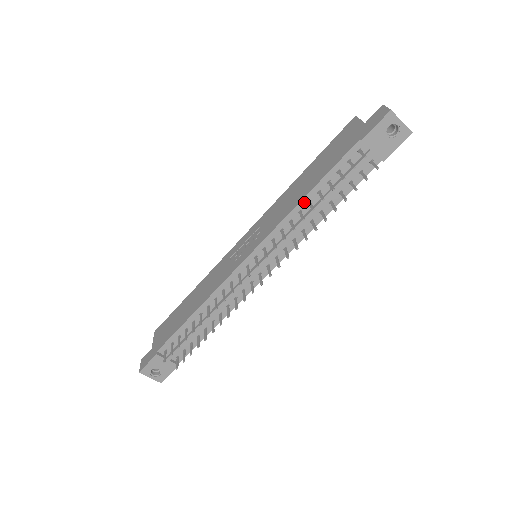
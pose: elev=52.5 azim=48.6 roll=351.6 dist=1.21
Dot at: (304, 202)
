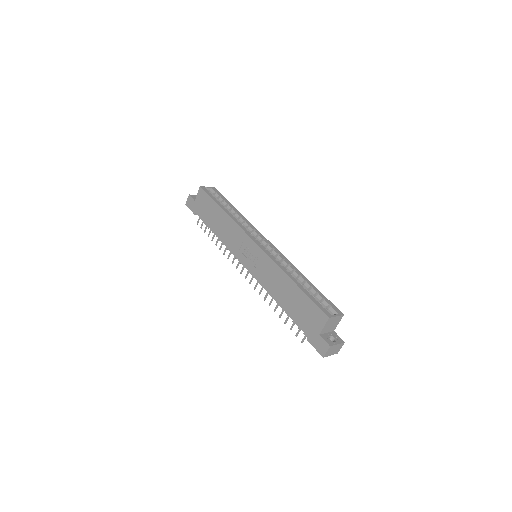
Dot at: (276, 300)
